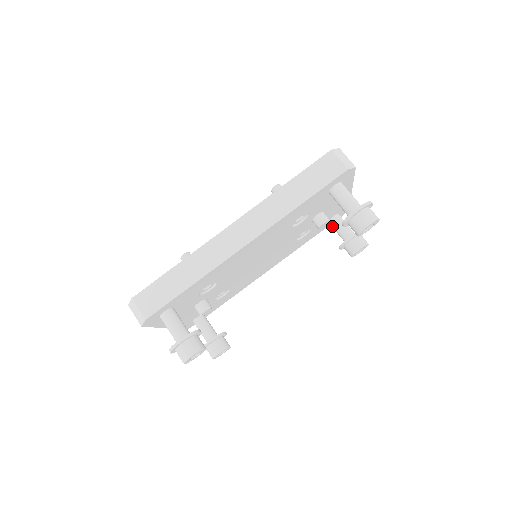
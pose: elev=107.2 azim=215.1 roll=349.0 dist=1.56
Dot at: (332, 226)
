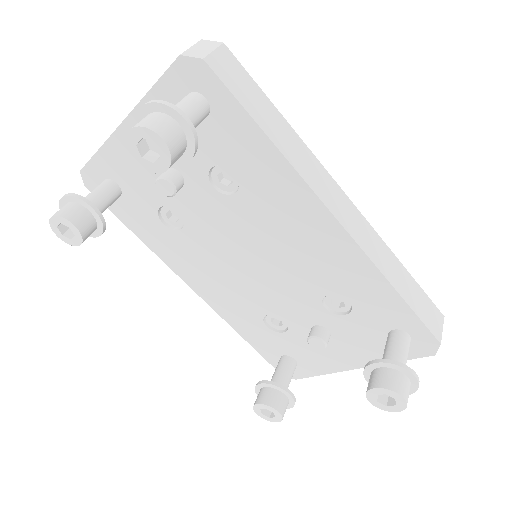
Dot at: (281, 362)
